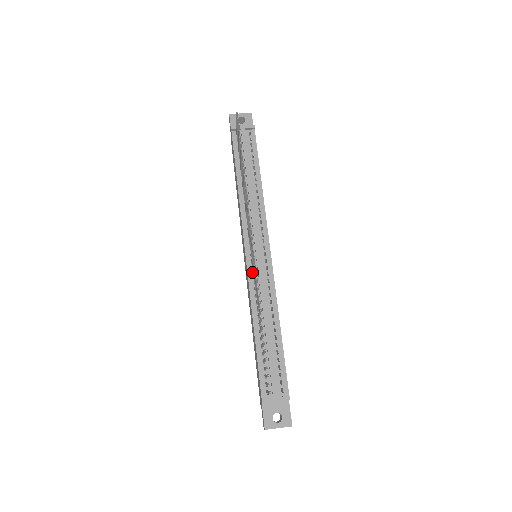
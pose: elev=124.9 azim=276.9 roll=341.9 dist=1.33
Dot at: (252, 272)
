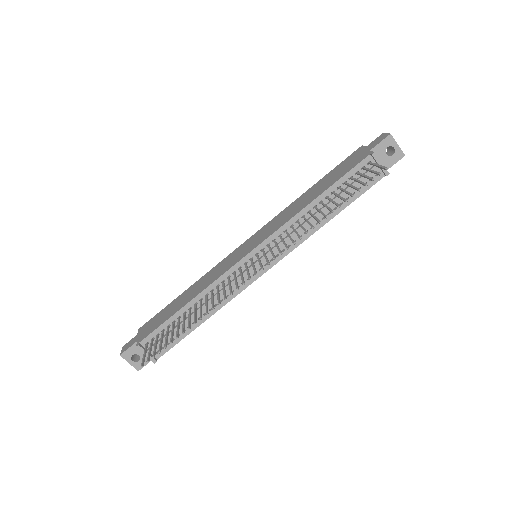
Dot at: (237, 269)
